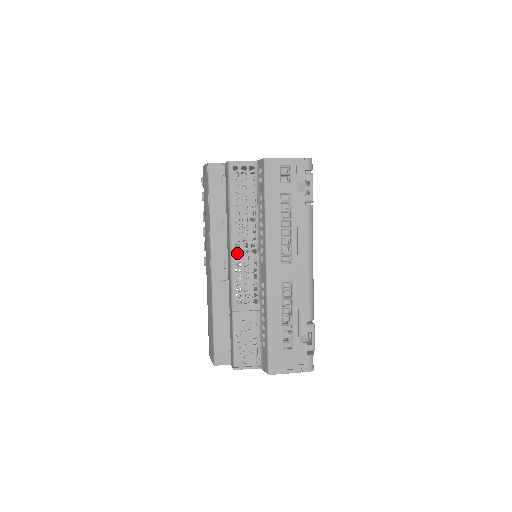
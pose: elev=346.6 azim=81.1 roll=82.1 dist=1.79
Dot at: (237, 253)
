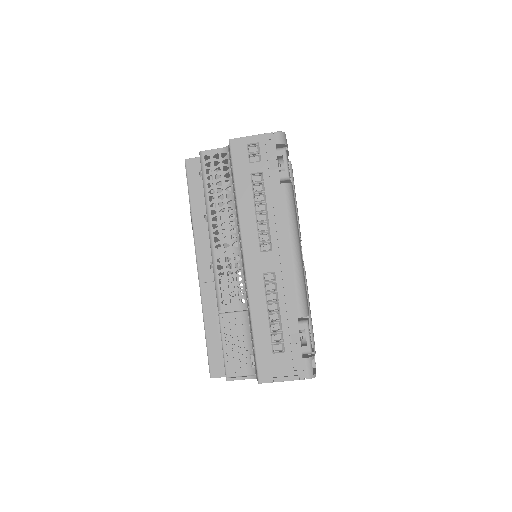
Dot at: occluded
